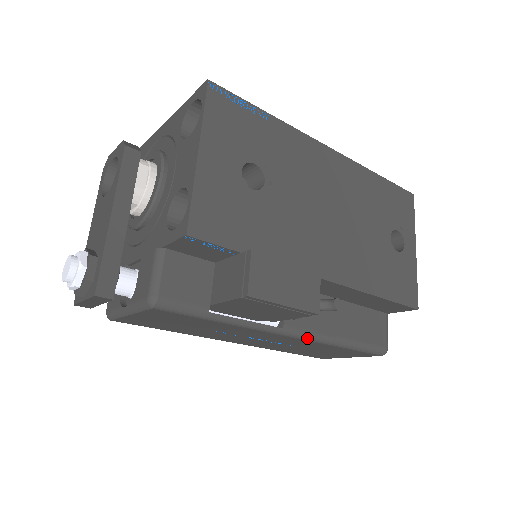
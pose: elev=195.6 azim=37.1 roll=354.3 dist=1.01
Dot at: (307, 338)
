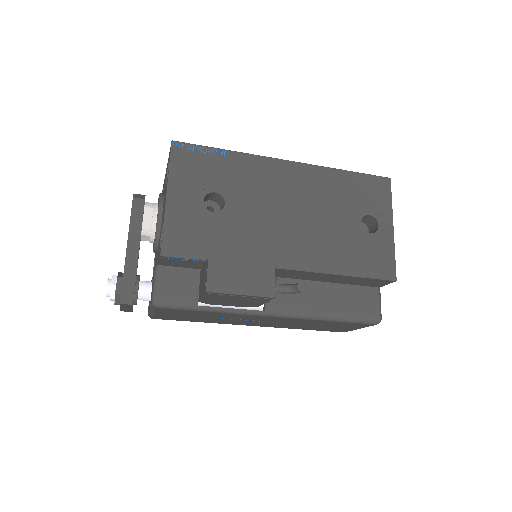
Dot at: (291, 316)
